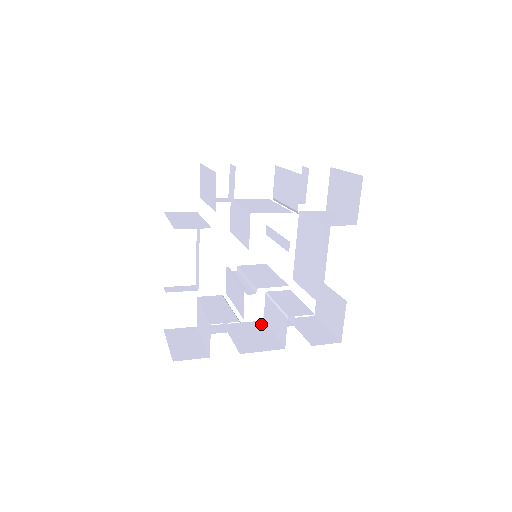
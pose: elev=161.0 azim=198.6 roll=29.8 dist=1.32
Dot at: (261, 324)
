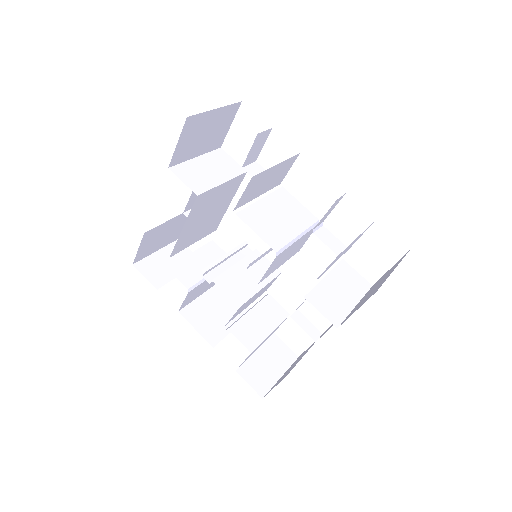
Dot at: (245, 312)
